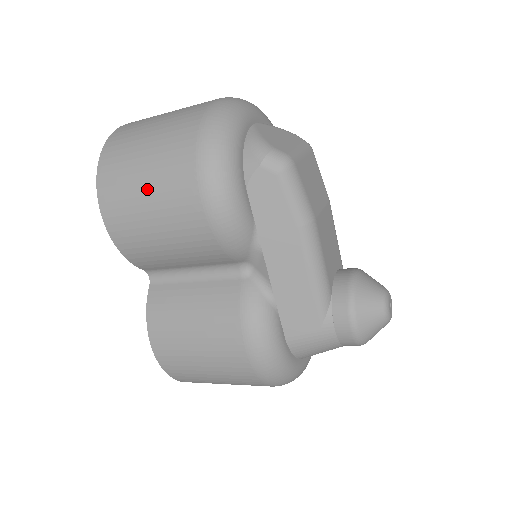
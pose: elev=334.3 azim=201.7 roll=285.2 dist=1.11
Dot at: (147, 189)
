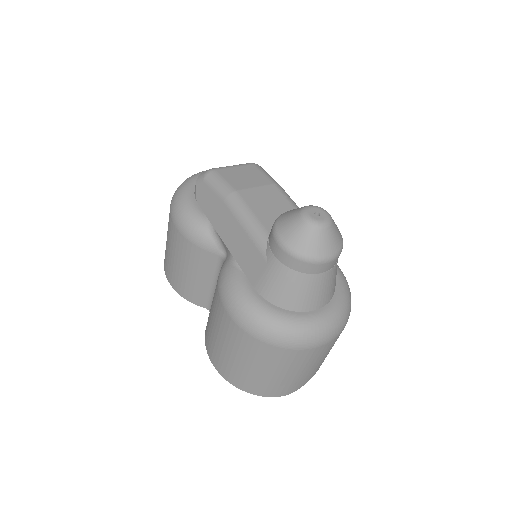
Dot at: (167, 241)
